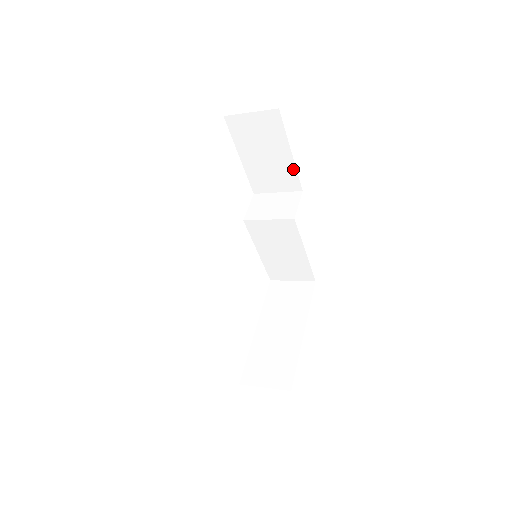
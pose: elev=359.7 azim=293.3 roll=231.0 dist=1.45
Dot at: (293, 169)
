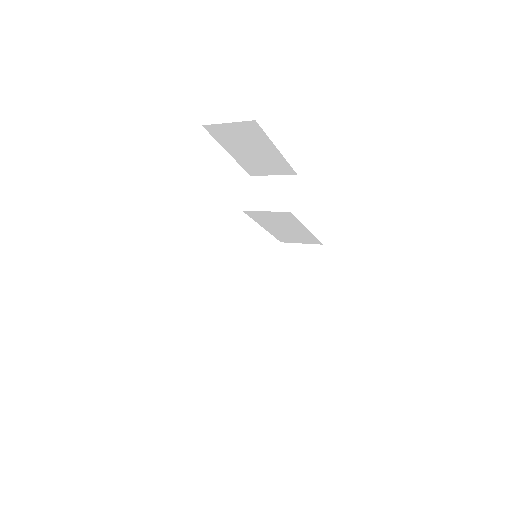
Dot at: (283, 160)
